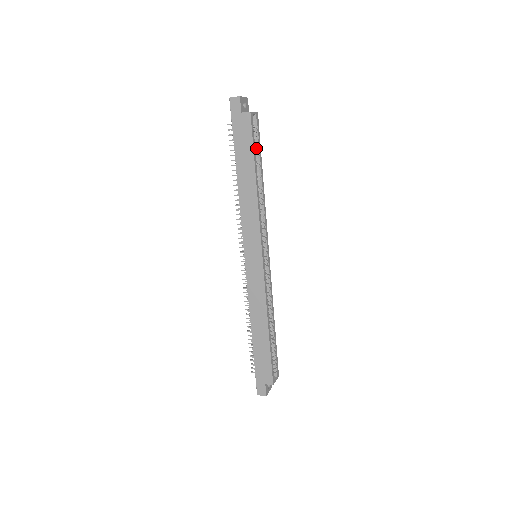
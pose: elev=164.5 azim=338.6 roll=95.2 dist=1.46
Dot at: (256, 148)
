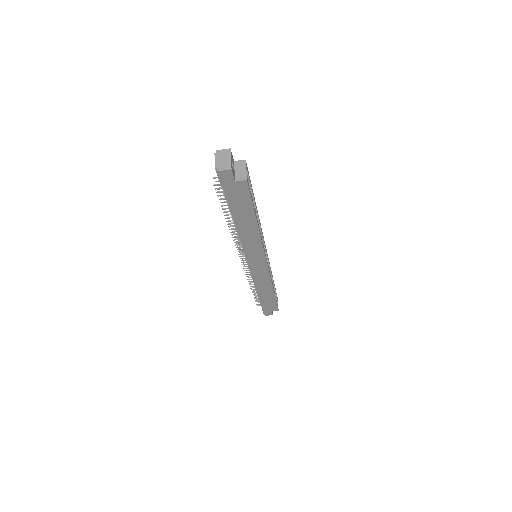
Dot at: occluded
